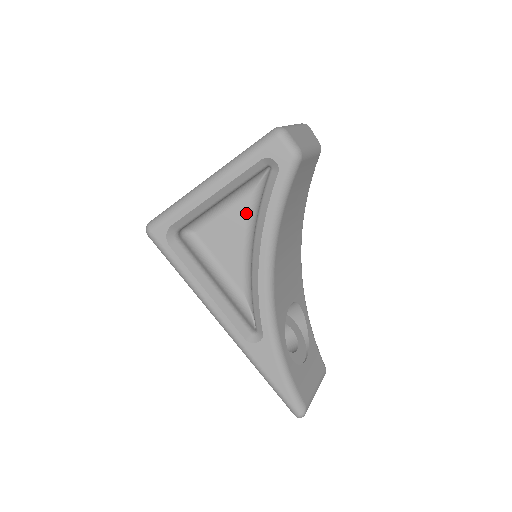
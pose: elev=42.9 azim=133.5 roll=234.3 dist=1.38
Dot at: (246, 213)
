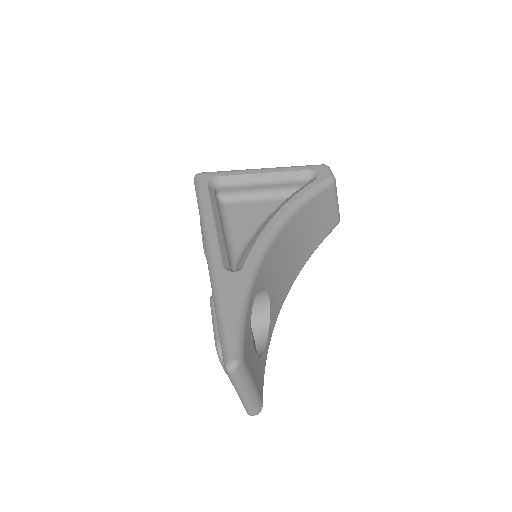
Dot at: (273, 209)
